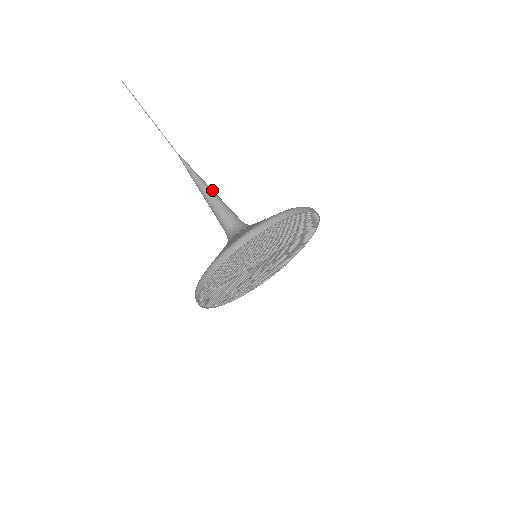
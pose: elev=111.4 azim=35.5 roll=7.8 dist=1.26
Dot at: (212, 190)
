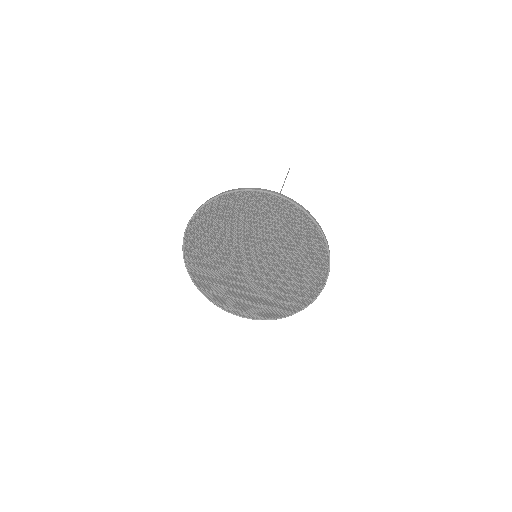
Dot at: occluded
